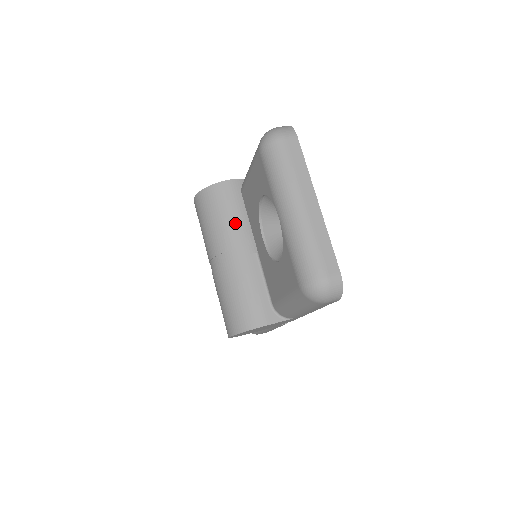
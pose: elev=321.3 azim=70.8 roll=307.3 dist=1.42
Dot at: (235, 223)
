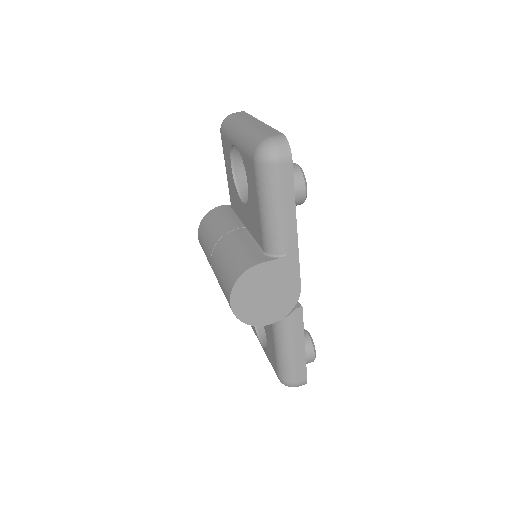
Dot at: (226, 221)
